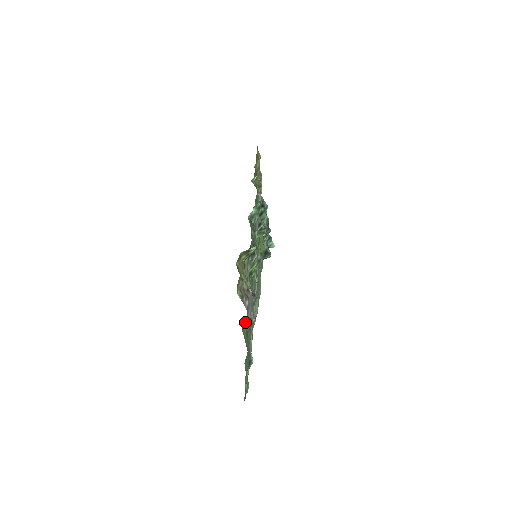
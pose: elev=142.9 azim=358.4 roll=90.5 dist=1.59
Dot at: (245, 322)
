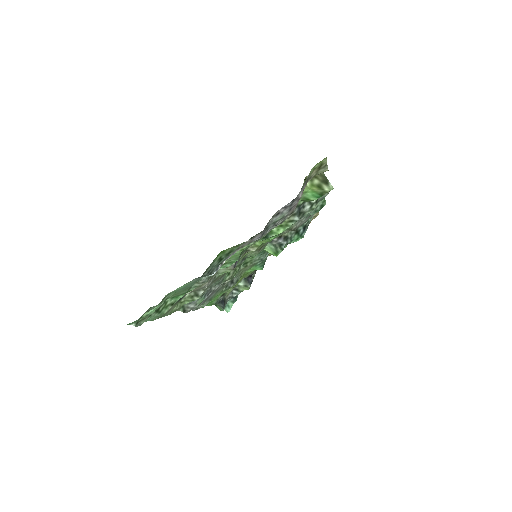
Dot at: (237, 245)
